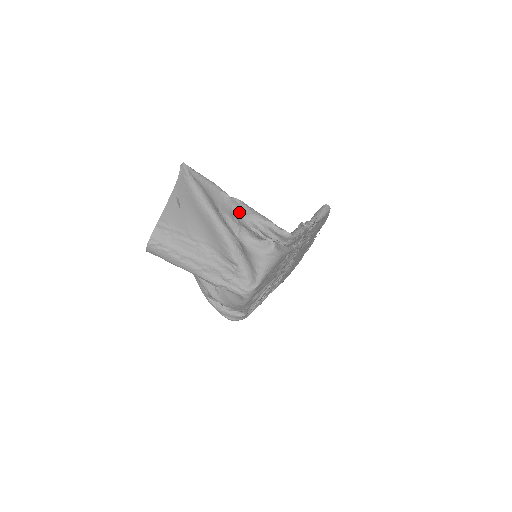
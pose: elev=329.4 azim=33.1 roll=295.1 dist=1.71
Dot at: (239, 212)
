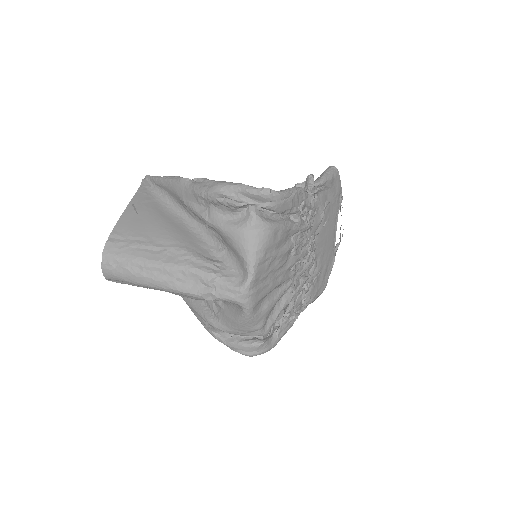
Dot at: (202, 189)
